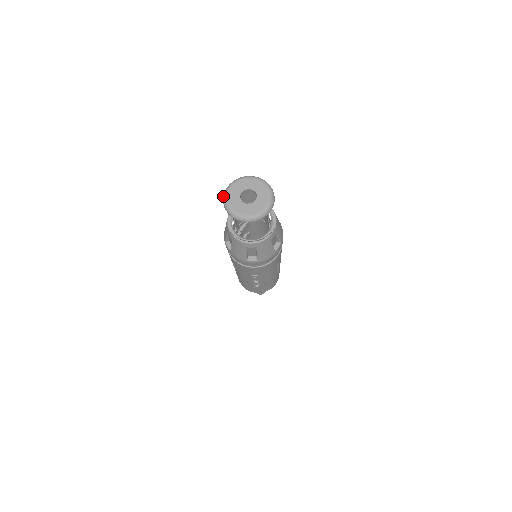
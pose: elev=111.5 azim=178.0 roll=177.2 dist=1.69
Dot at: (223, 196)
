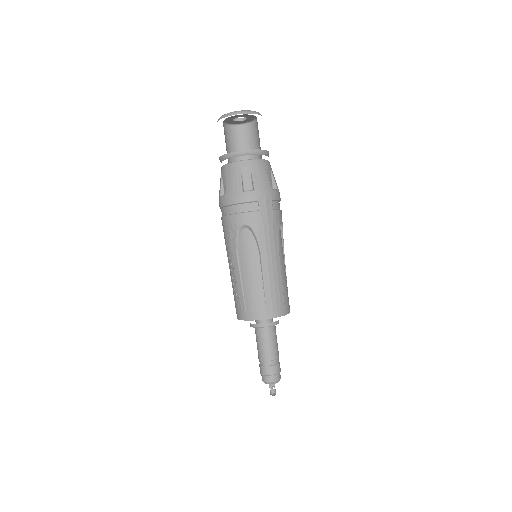
Dot at: occluded
